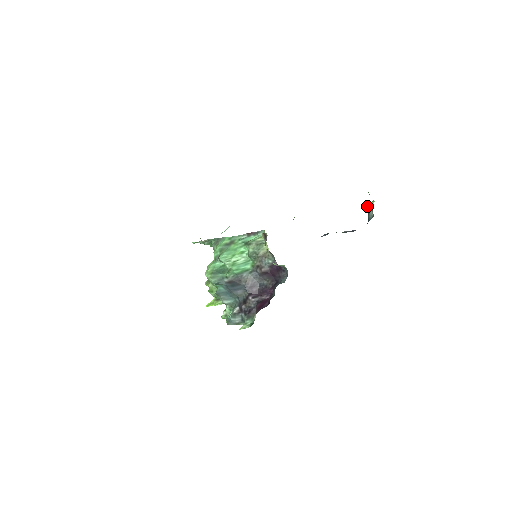
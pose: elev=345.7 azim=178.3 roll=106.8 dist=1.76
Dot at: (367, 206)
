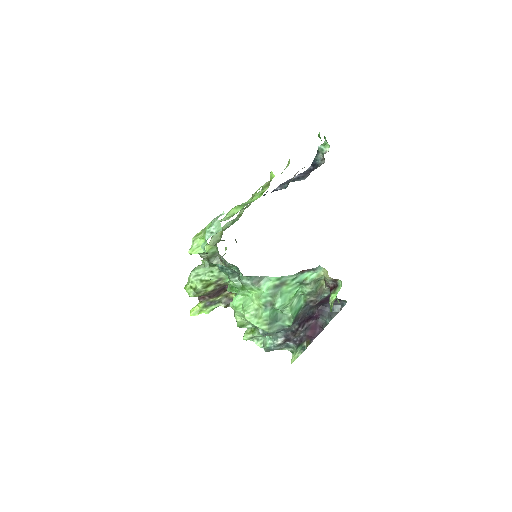
Dot at: (318, 148)
